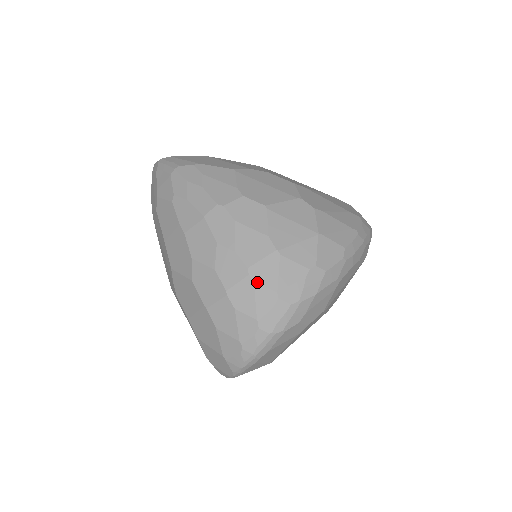
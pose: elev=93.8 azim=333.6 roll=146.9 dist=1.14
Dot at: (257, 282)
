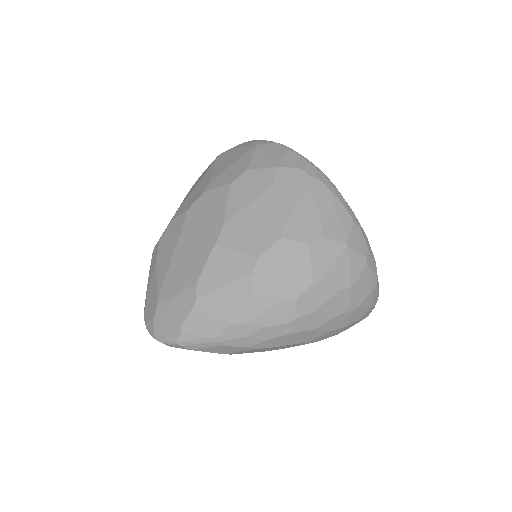
Dot at: (359, 306)
